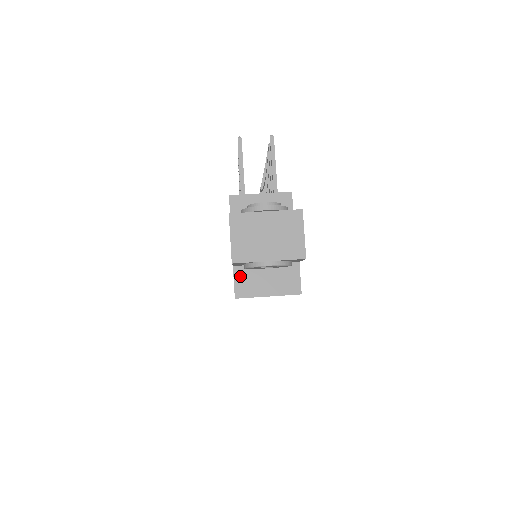
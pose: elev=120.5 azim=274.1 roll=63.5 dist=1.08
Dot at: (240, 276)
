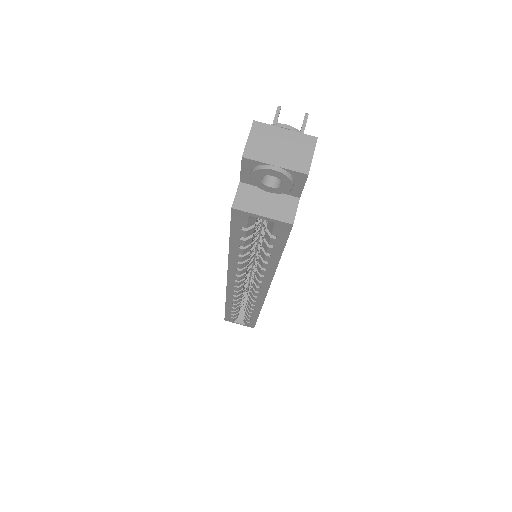
Dot at: (243, 192)
